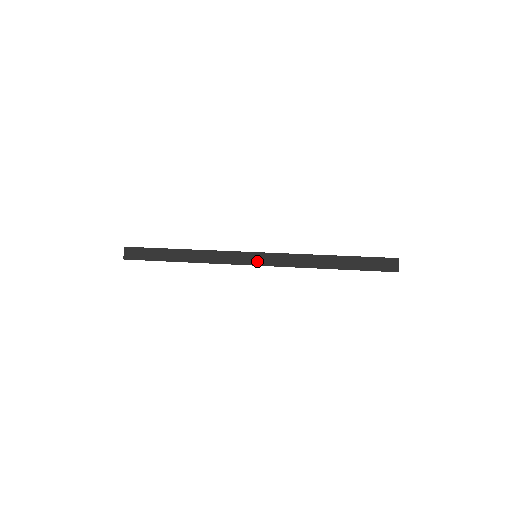
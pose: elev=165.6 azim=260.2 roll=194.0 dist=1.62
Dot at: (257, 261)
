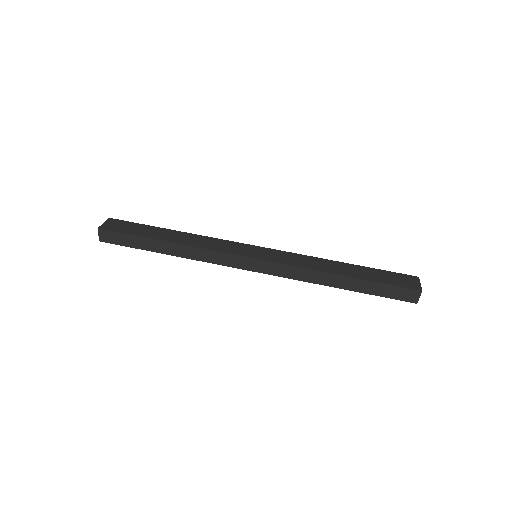
Dot at: (257, 268)
